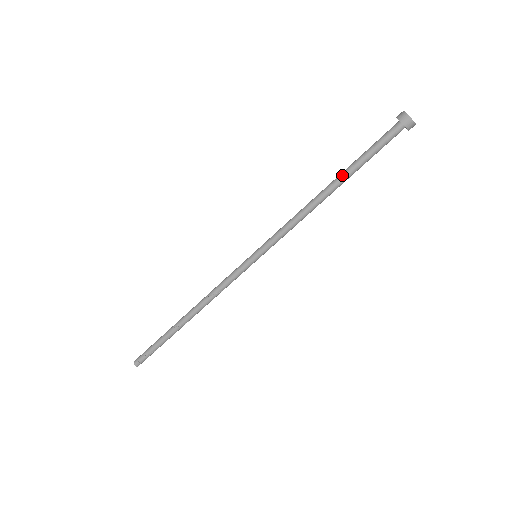
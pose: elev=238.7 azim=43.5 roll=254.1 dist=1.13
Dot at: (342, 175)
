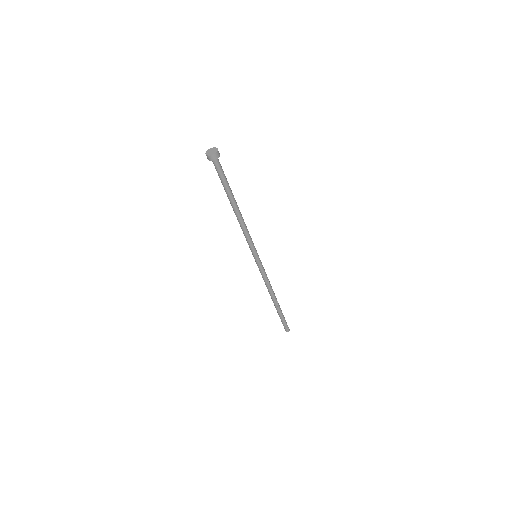
Dot at: (230, 200)
